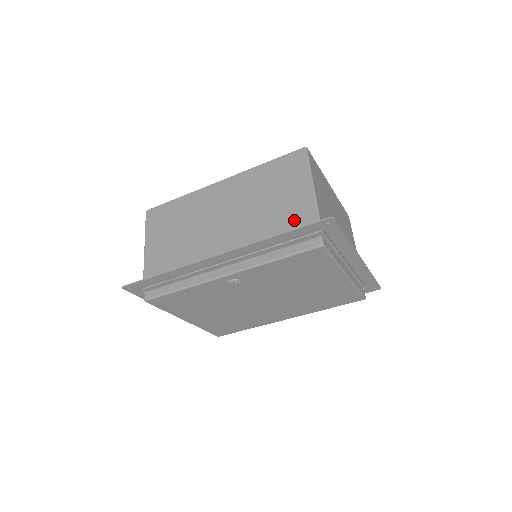
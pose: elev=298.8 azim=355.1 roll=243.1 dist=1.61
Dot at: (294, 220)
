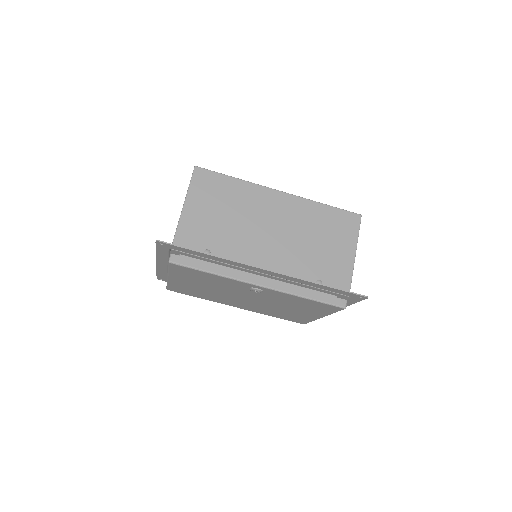
Dot at: (332, 274)
